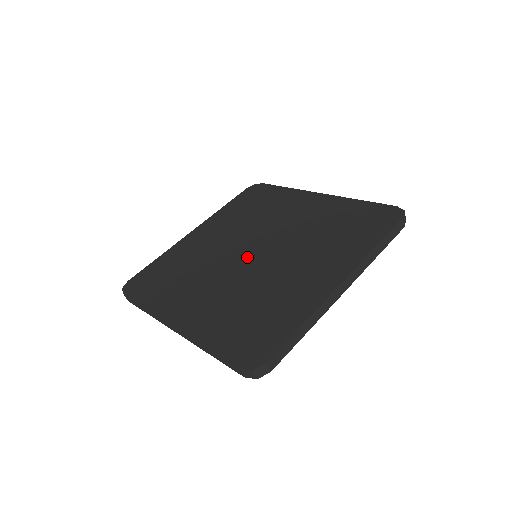
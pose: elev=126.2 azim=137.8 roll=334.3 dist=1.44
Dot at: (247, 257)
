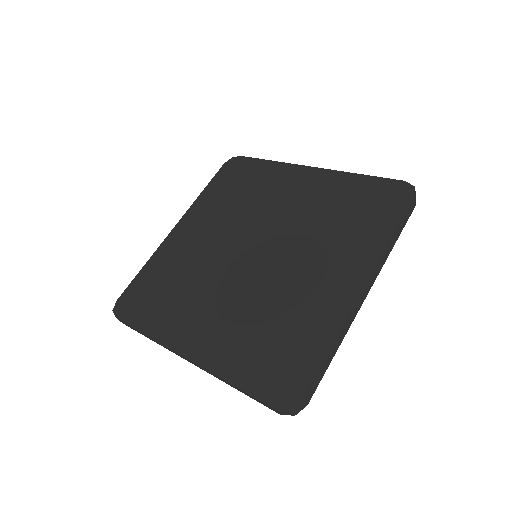
Dot at: (247, 260)
